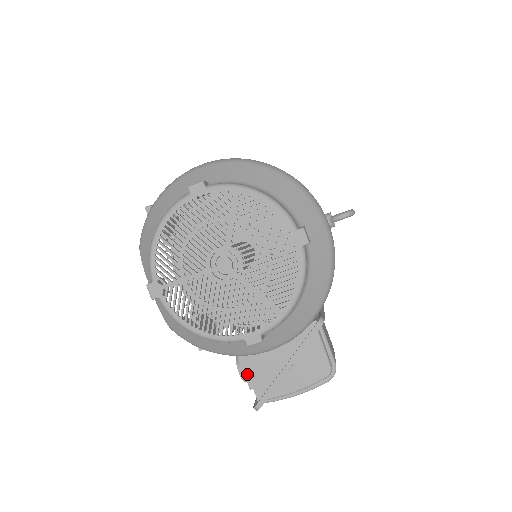
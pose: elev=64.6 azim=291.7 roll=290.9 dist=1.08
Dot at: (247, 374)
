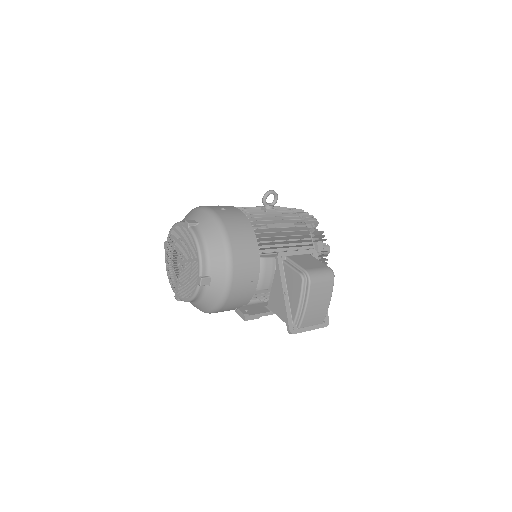
Dot at: occluded
